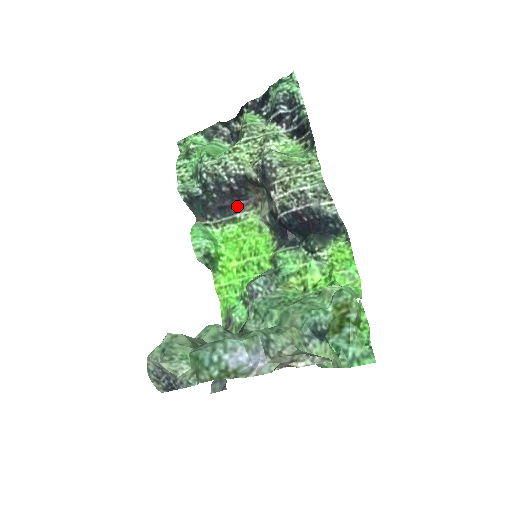
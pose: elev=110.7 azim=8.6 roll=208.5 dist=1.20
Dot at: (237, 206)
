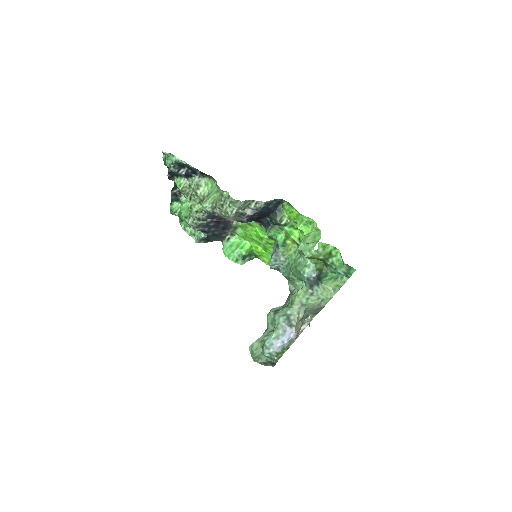
Dot at: (228, 222)
